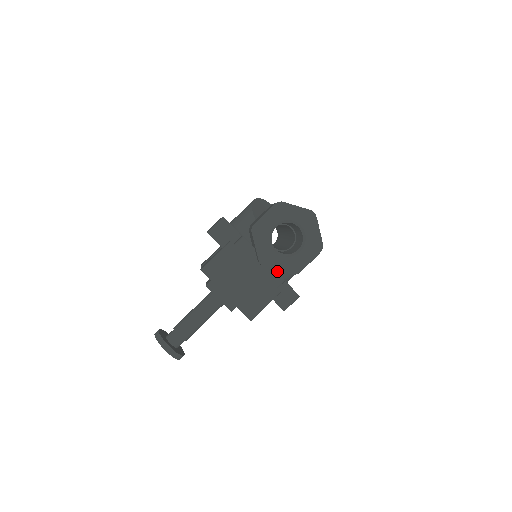
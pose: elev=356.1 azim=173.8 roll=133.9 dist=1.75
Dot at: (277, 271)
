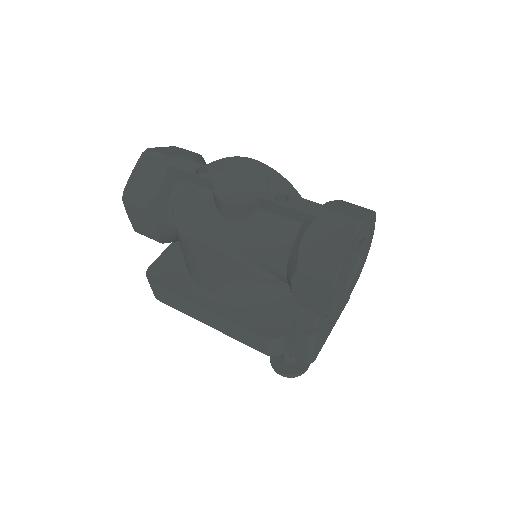
Dot at: occluded
